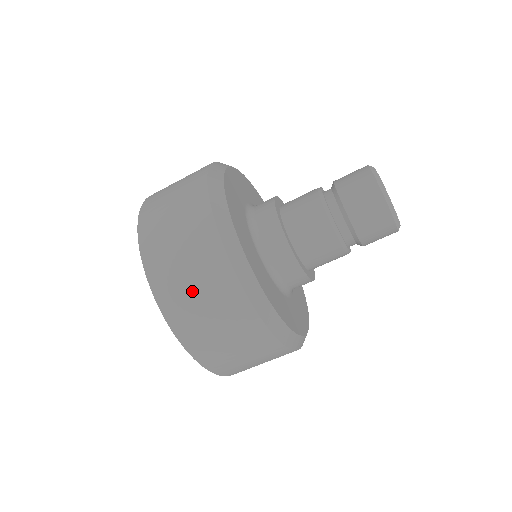
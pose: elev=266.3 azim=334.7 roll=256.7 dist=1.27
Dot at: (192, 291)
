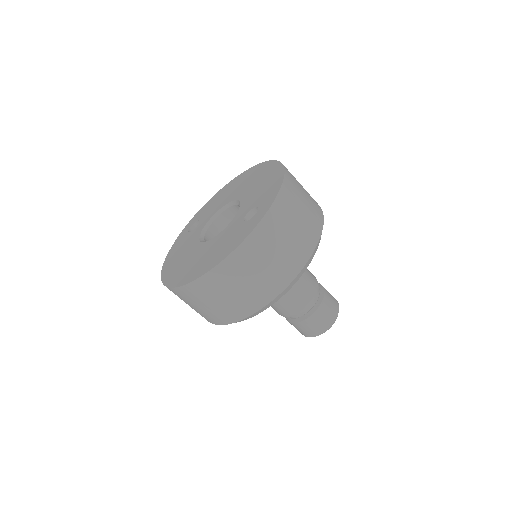
Dot at: (289, 230)
